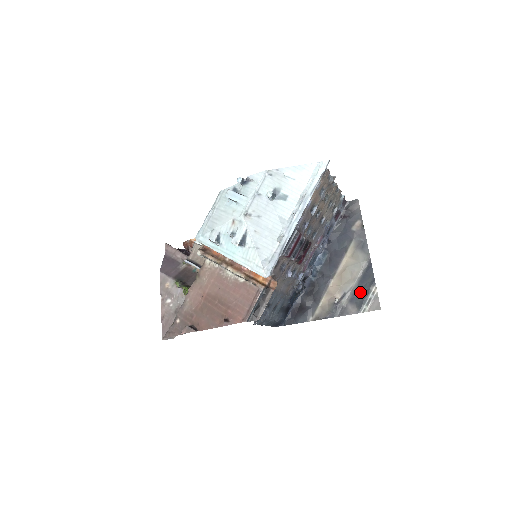
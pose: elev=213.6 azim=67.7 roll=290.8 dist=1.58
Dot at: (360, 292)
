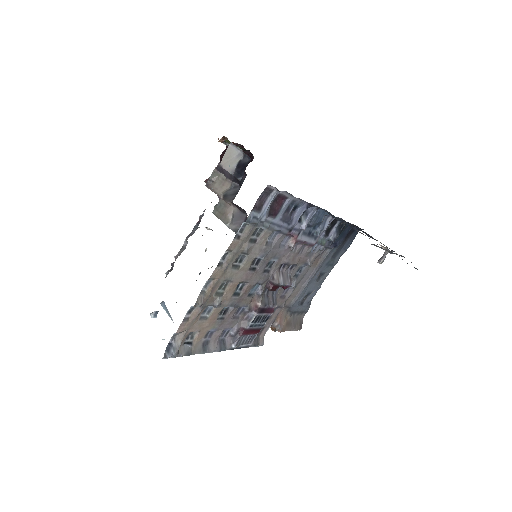
Dot at: occluded
